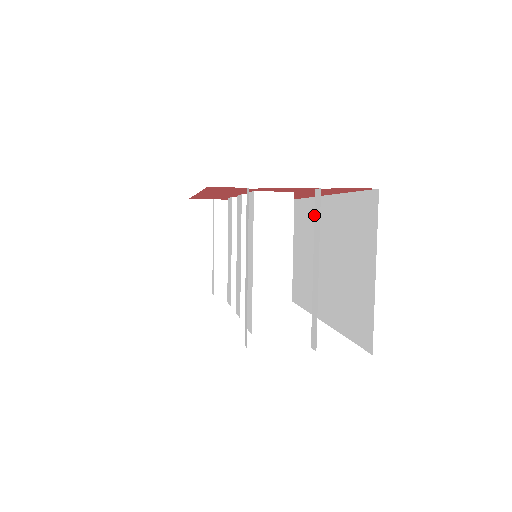
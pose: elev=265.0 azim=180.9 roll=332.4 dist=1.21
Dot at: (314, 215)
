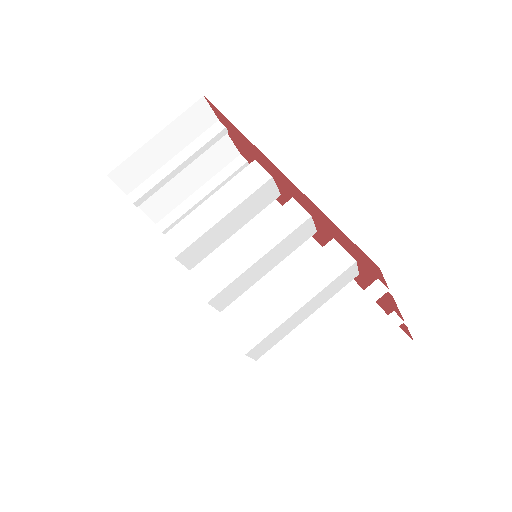
Dot at: (305, 254)
